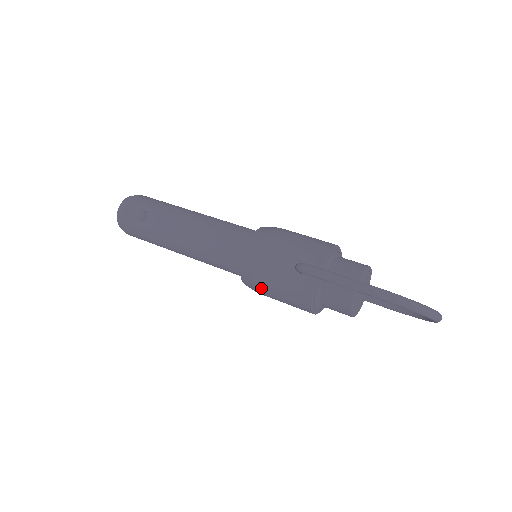
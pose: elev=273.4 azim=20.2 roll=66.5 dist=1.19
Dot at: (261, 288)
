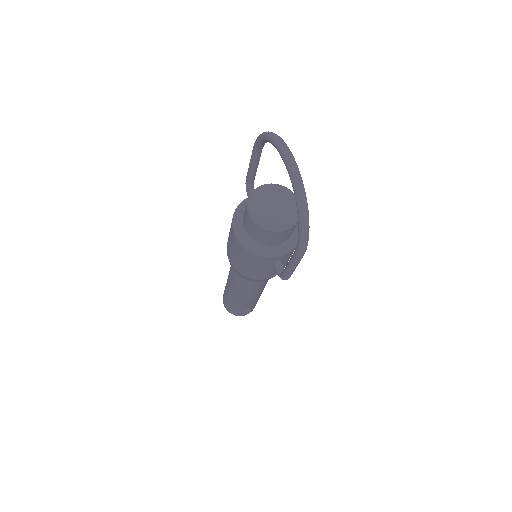
Dot at: occluded
